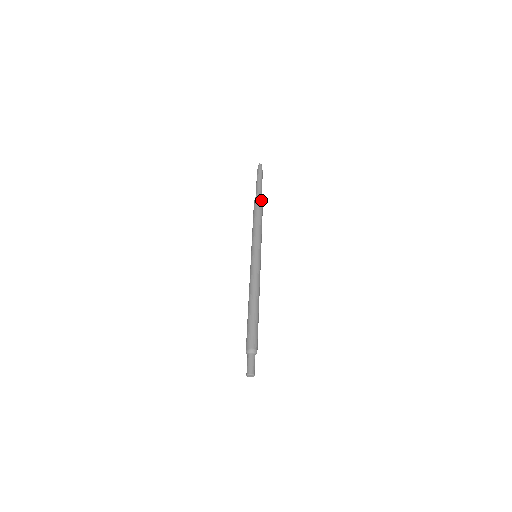
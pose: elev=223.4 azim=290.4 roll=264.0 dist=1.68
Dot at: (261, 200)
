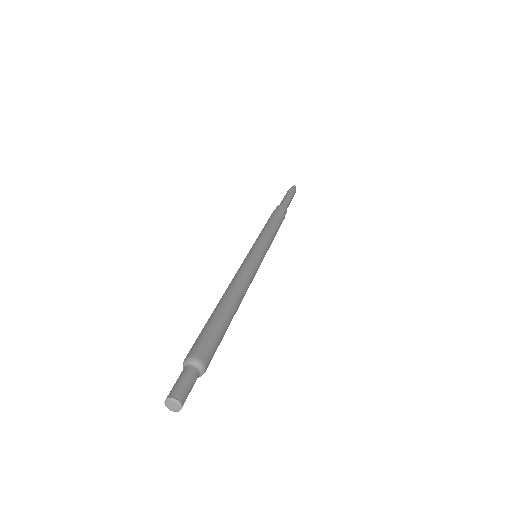
Dot at: (285, 211)
